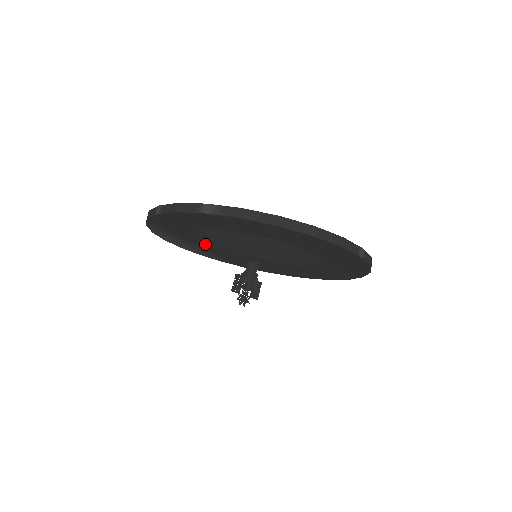
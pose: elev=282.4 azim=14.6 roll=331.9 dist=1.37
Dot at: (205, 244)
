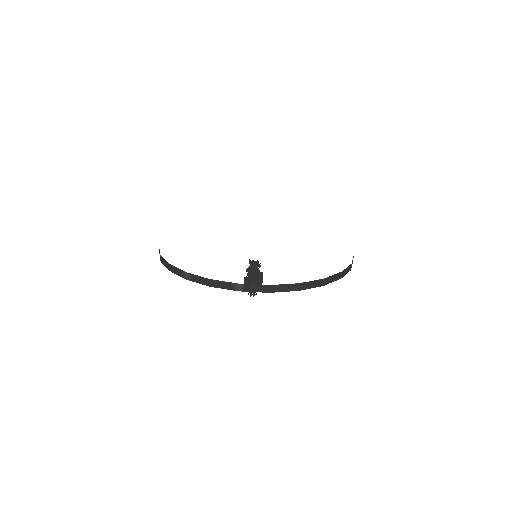
Dot at: occluded
